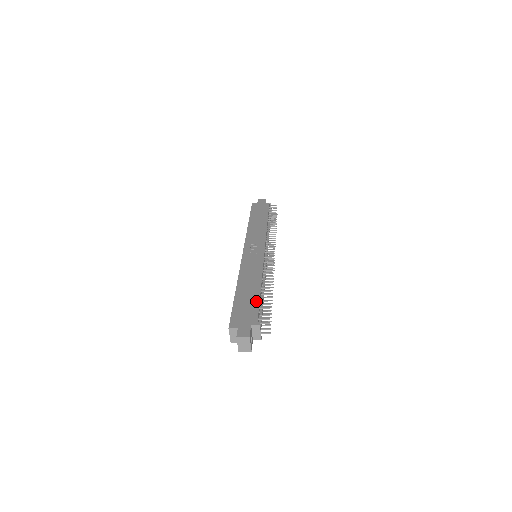
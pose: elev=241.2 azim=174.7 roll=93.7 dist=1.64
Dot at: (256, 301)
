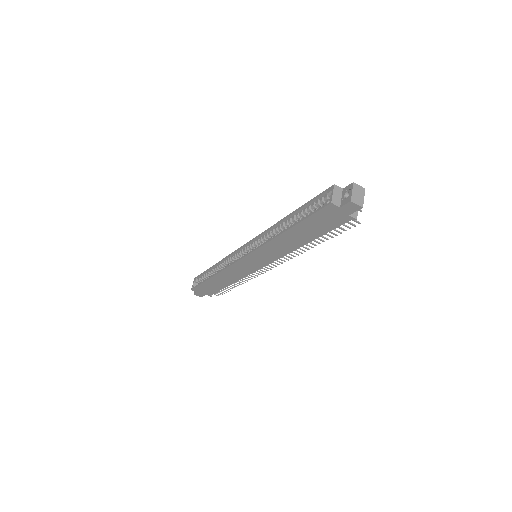
Dot at: occluded
